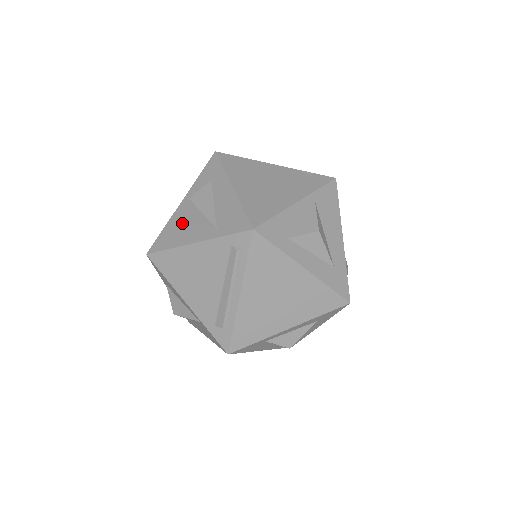
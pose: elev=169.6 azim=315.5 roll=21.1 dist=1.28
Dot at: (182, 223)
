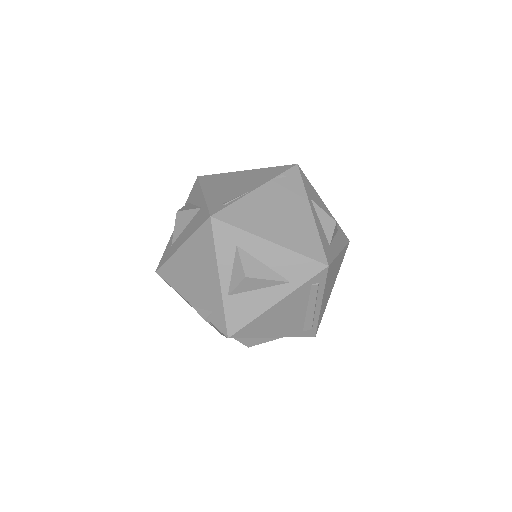
Dot at: (243, 296)
